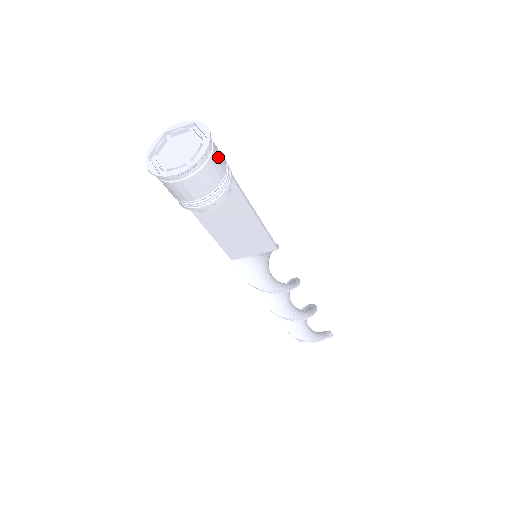
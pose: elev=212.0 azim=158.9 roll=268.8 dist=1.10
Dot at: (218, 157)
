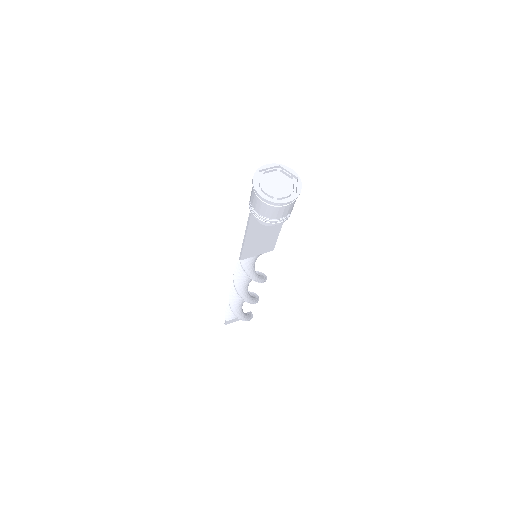
Dot at: occluded
